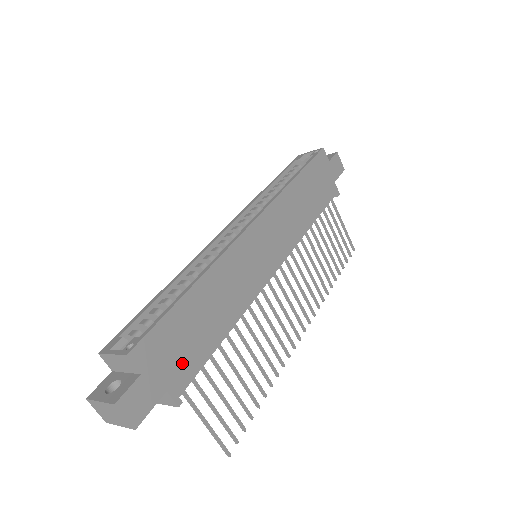
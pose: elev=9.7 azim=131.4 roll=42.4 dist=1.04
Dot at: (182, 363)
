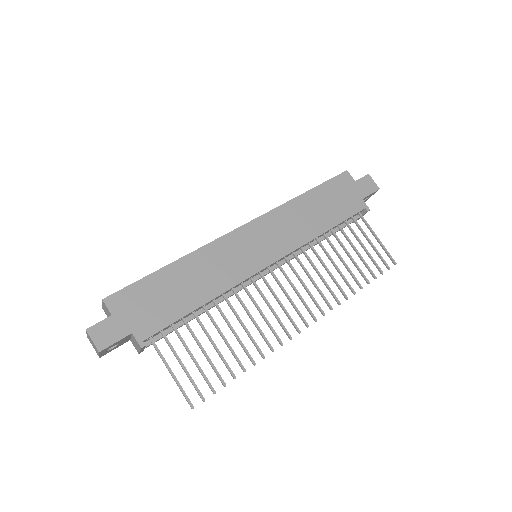
Dot at: (151, 317)
